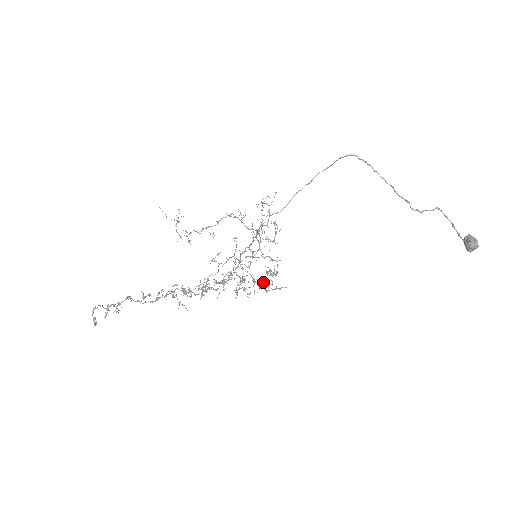
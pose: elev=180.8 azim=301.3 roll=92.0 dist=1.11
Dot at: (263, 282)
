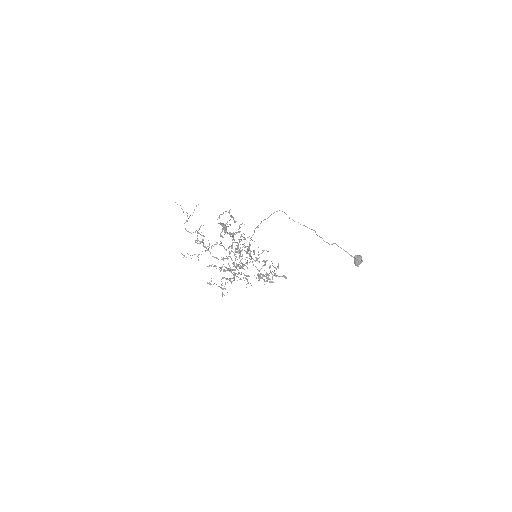
Dot at: (277, 267)
